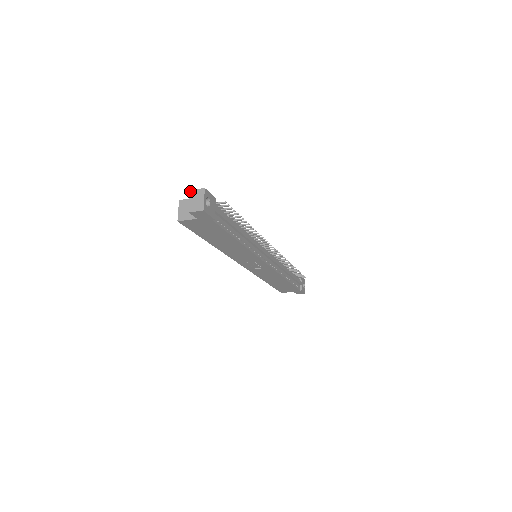
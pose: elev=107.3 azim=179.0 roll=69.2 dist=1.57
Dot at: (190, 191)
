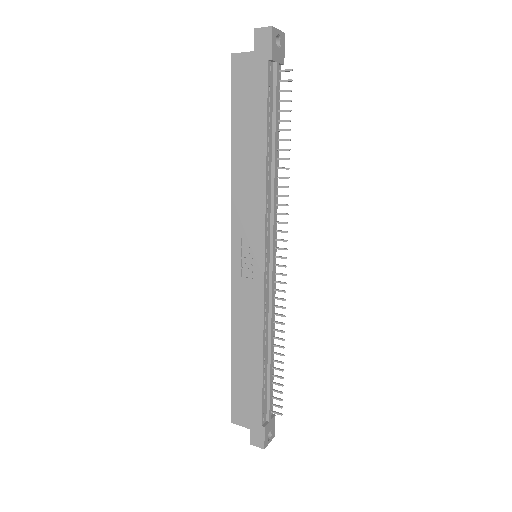
Dot at: occluded
